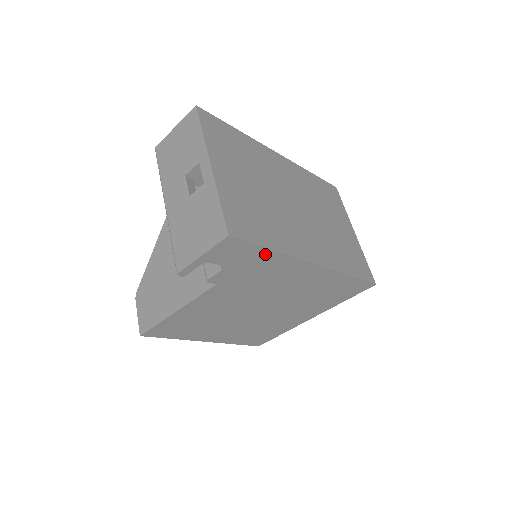
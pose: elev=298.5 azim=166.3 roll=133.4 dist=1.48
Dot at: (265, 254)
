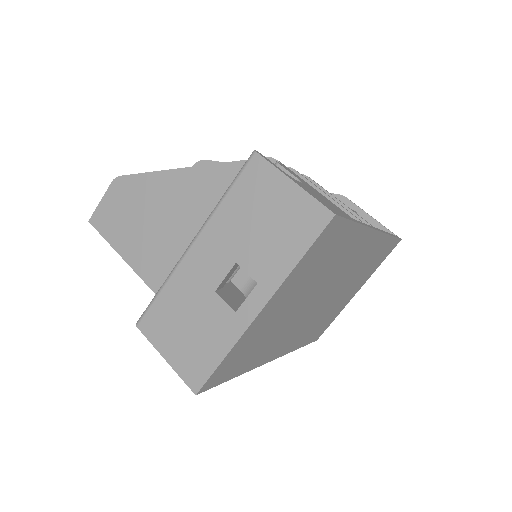
Dot at: occluded
